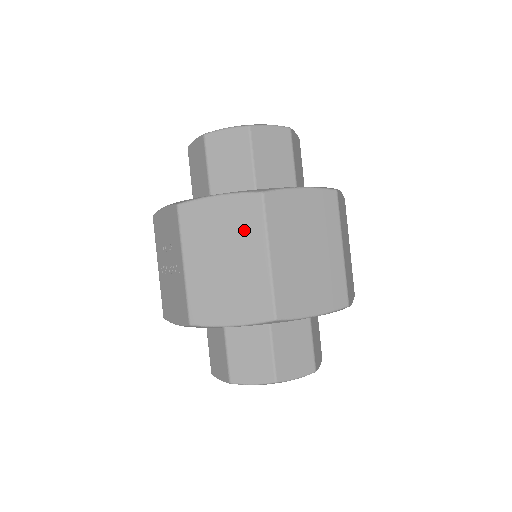
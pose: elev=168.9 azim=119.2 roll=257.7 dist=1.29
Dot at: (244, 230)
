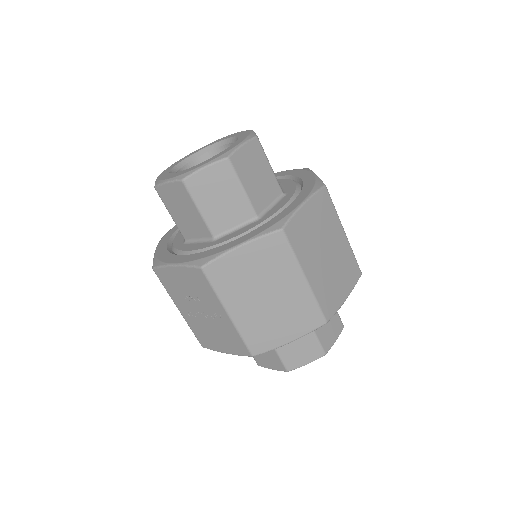
Dot at: (276, 266)
